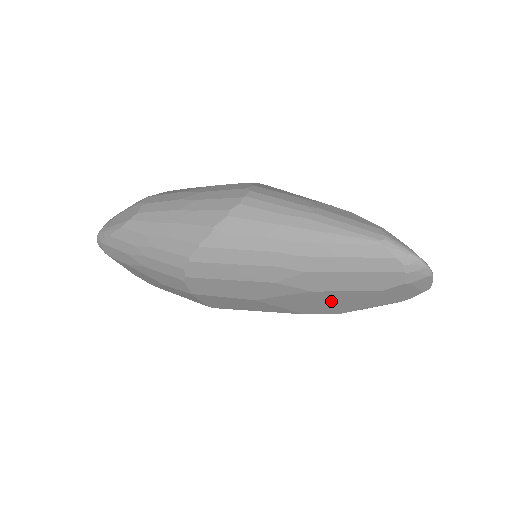
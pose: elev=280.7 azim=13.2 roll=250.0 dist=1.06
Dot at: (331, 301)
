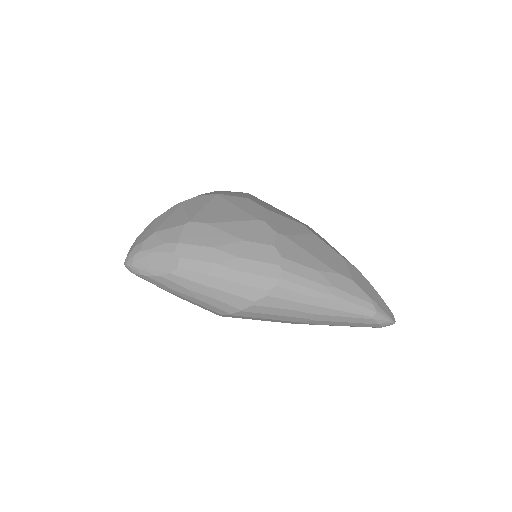
Dot at: occluded
